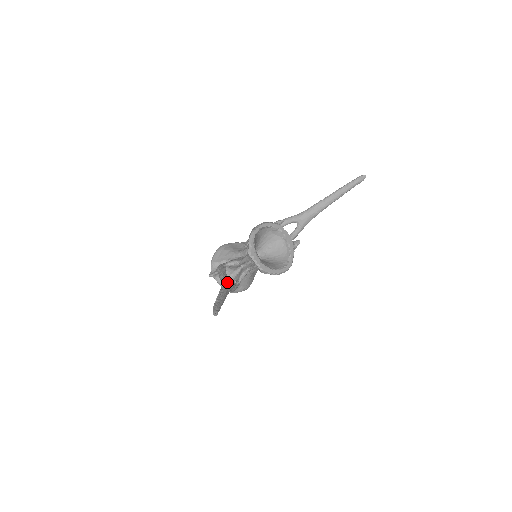
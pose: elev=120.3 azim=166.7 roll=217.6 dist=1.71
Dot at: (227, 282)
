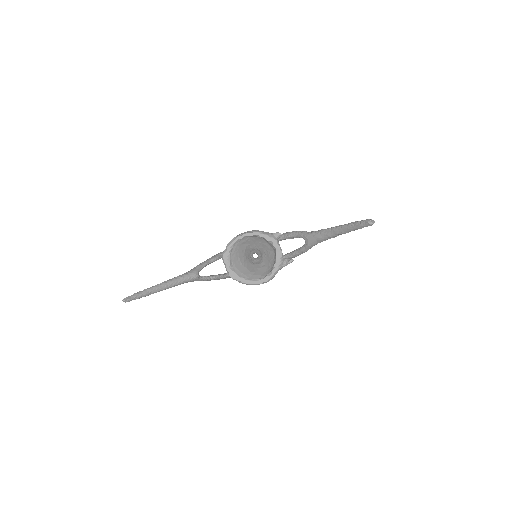
Dot at: (188, 274)
